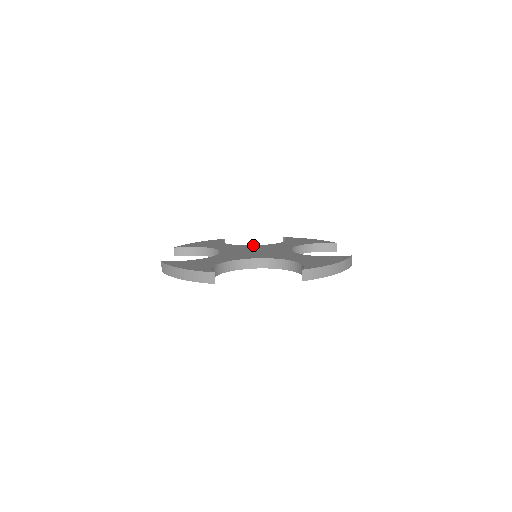
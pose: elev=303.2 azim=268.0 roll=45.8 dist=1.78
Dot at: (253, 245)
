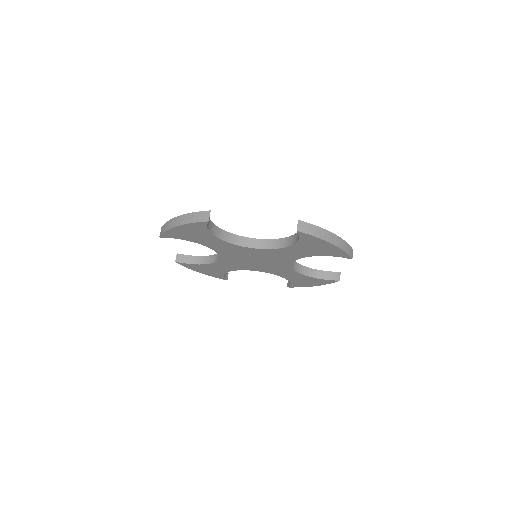
Dot at: occluded
